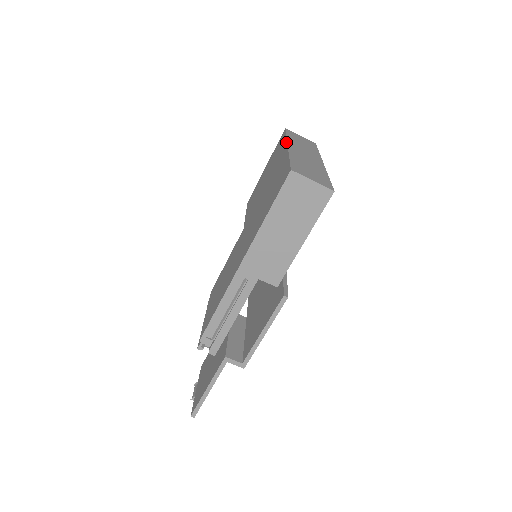
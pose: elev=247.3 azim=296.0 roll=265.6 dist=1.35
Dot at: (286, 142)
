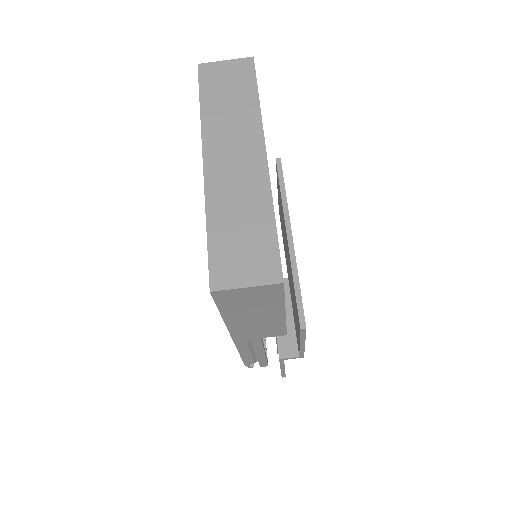
Dot at: occluded
